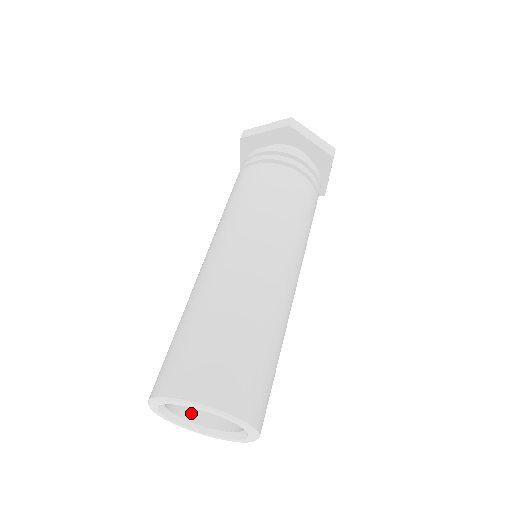
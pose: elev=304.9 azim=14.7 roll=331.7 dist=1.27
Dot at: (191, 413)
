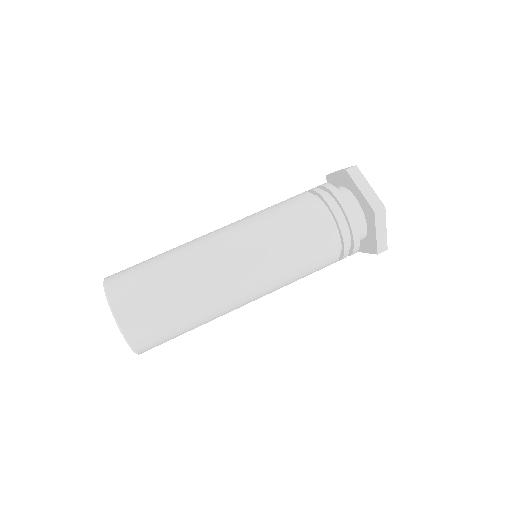
Dot at: occluded
